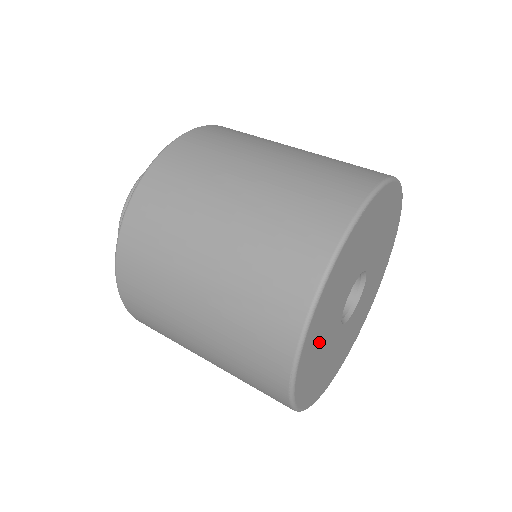
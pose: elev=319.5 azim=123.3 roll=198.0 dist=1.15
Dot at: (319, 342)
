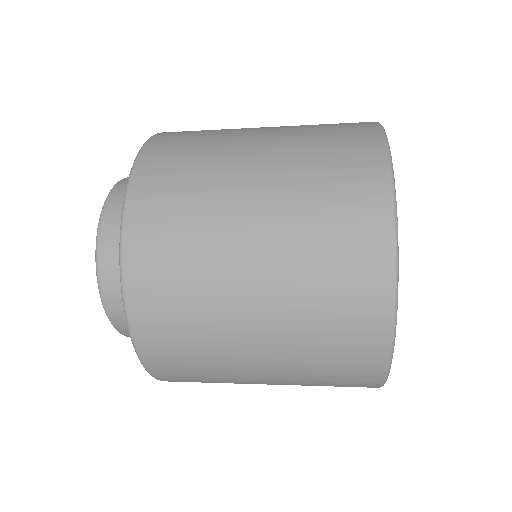
Dot at: occluded
